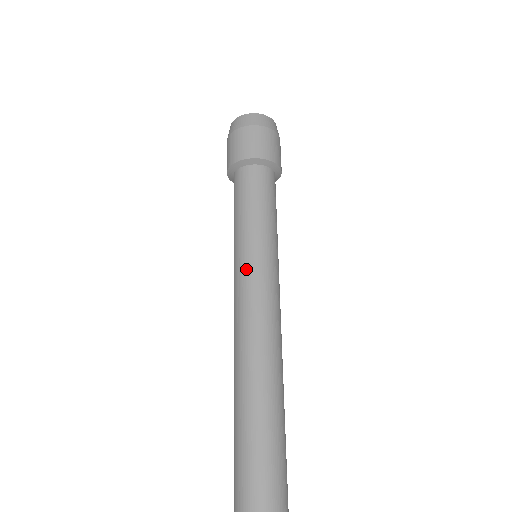
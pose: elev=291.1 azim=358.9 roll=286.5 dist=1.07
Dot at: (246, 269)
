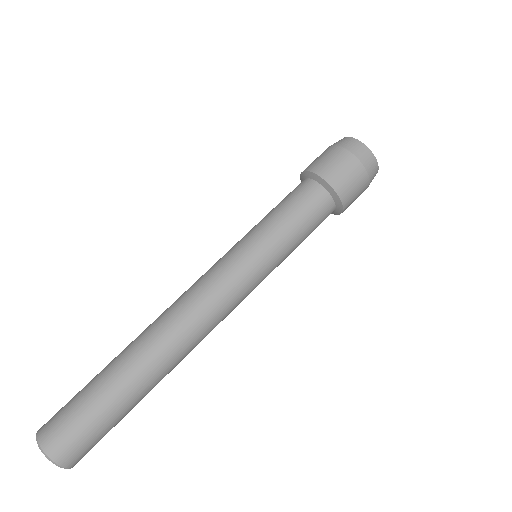
Dot at: (226, 254)
